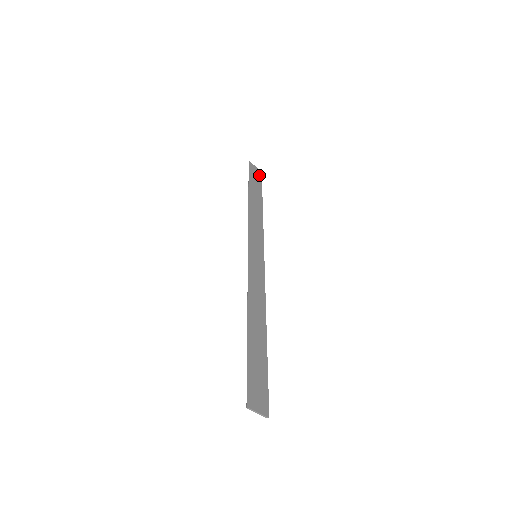
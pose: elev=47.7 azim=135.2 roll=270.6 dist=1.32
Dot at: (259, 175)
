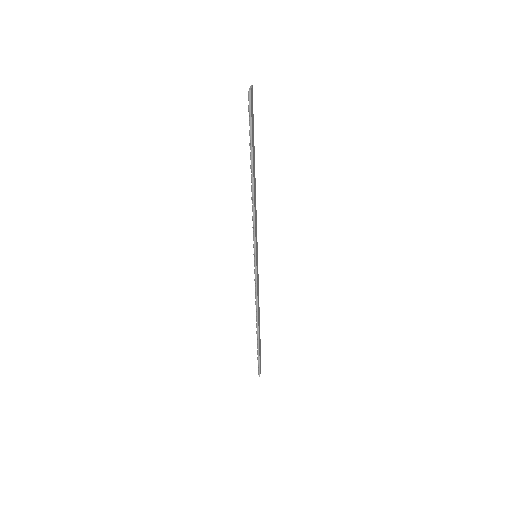
Dot at: occluded
